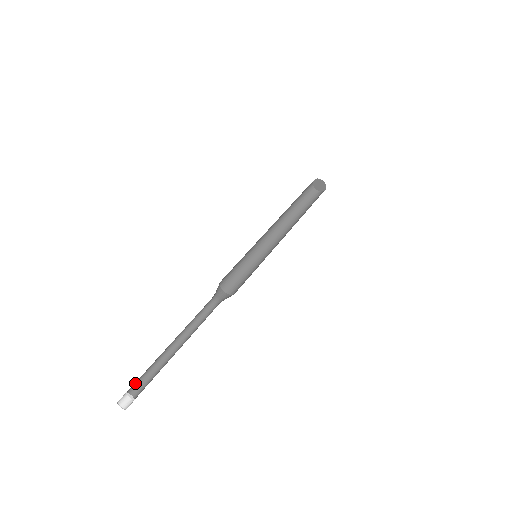
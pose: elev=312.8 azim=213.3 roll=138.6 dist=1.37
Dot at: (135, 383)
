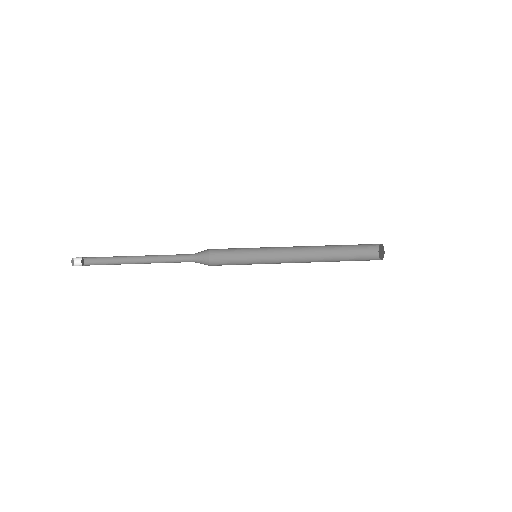
Dot at: (94, 262)
